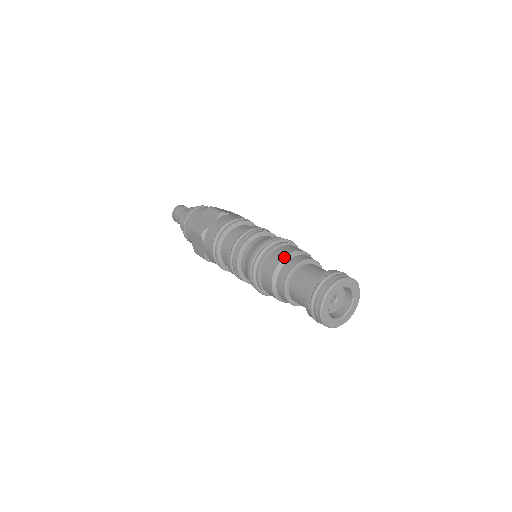
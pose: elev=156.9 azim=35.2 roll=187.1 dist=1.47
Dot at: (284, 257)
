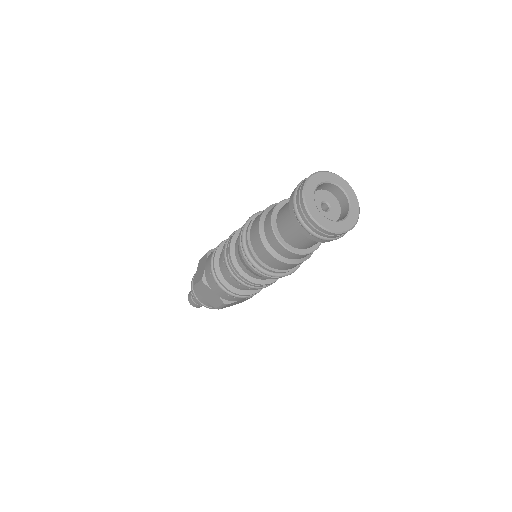
Dot at: occluded
